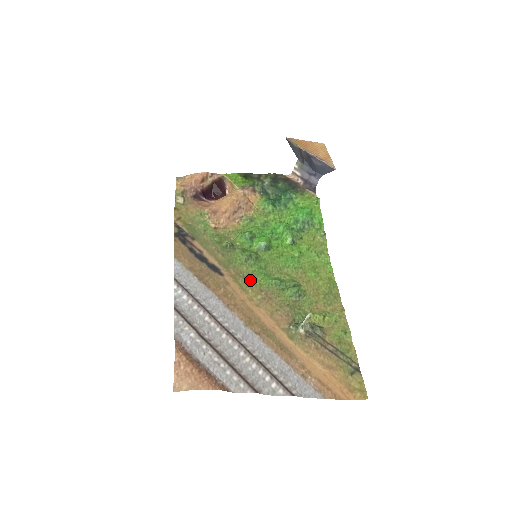
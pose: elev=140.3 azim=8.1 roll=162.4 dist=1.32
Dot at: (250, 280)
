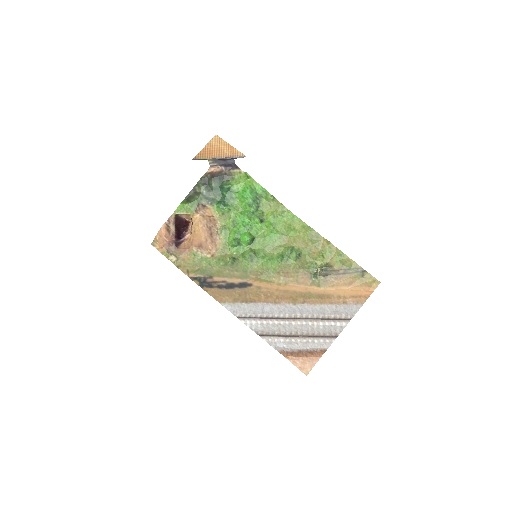
Dot at: (267, 272)
